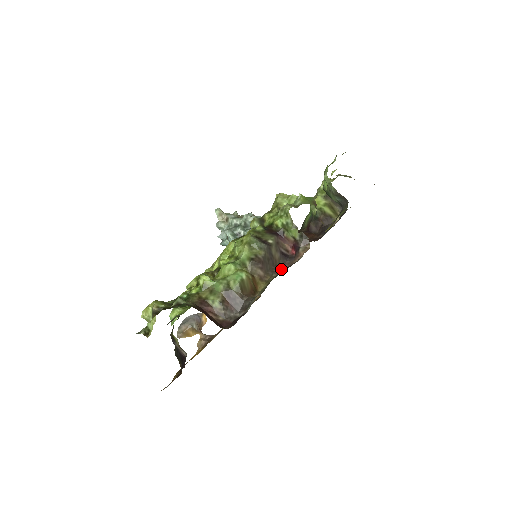
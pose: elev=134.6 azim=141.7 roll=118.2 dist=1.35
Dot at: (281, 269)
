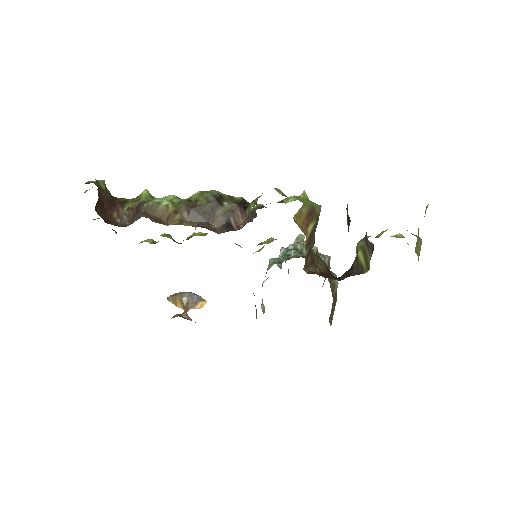
Dot at: (209, 229)
